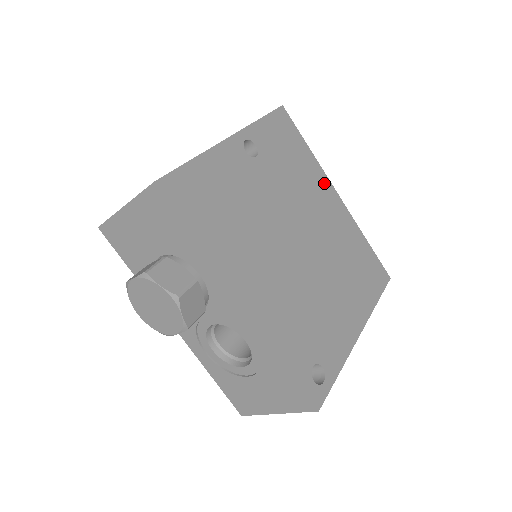
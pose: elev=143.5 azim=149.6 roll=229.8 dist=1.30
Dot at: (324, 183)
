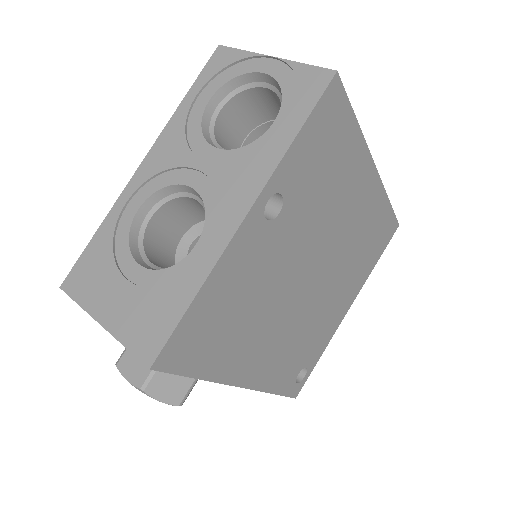
Dot at: (363, 167)
